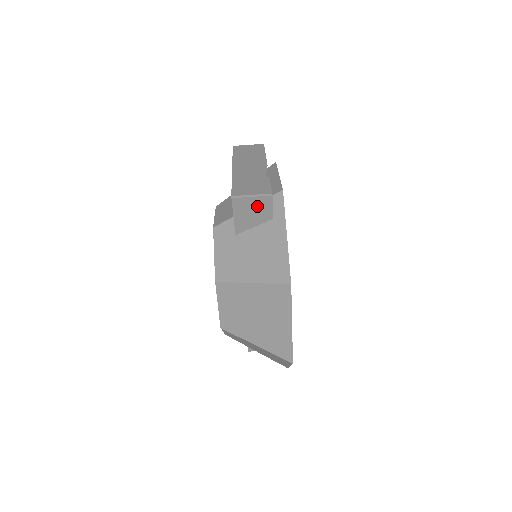
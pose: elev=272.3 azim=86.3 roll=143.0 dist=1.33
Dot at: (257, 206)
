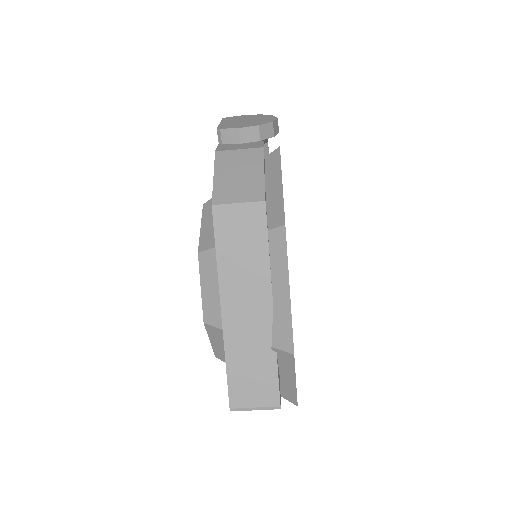
Dot at: occluded
